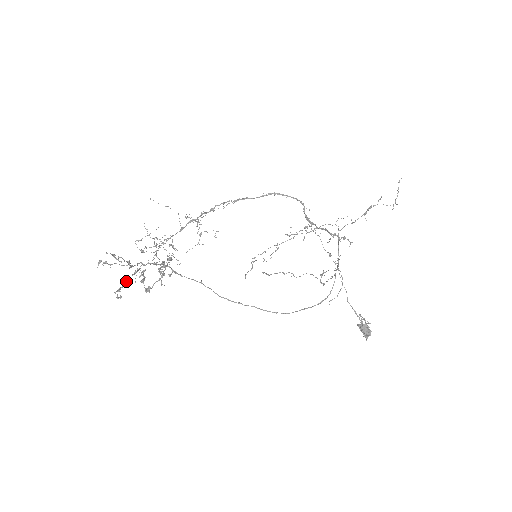
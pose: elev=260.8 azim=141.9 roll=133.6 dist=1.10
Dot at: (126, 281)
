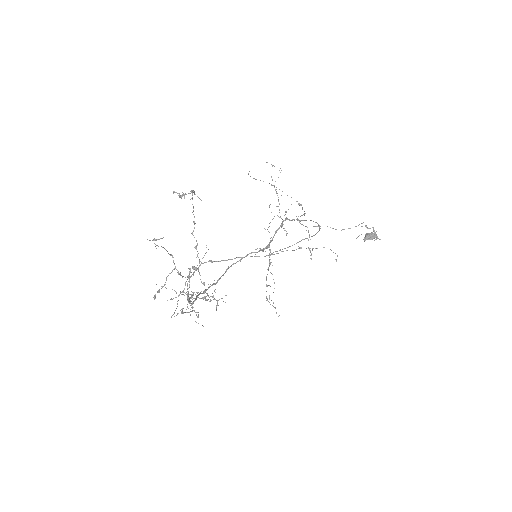
Dot at: (188, 301)
